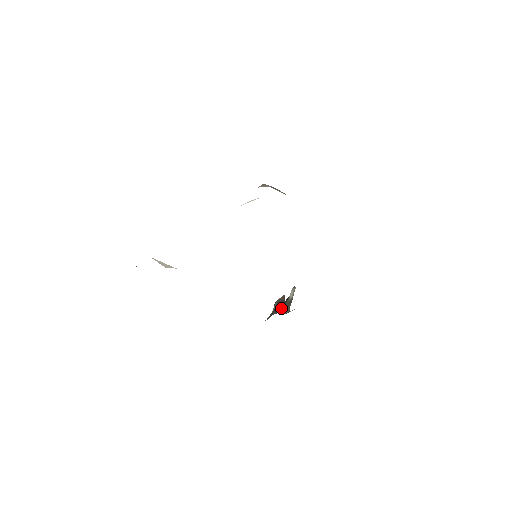
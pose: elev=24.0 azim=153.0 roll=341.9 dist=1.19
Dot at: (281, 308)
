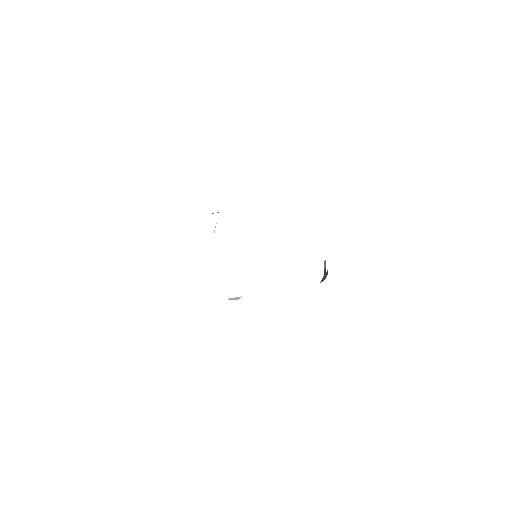
Dot at: occluded
